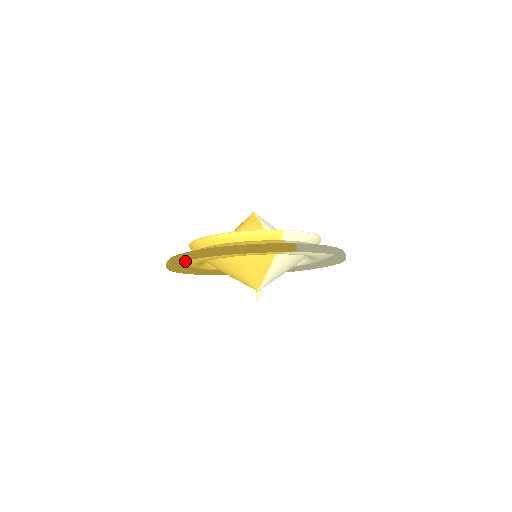
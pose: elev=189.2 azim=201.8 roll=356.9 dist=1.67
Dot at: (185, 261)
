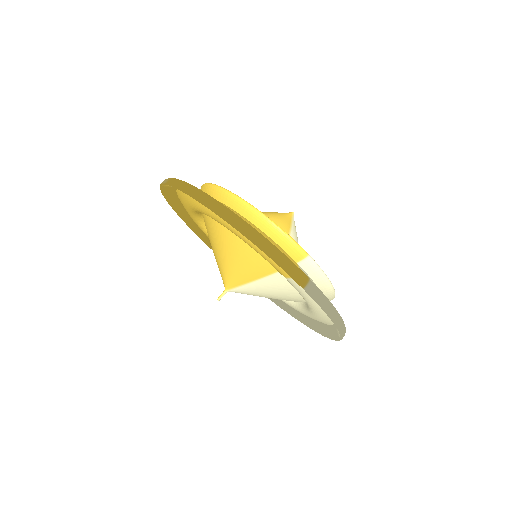
Dot at: (184, 195)
